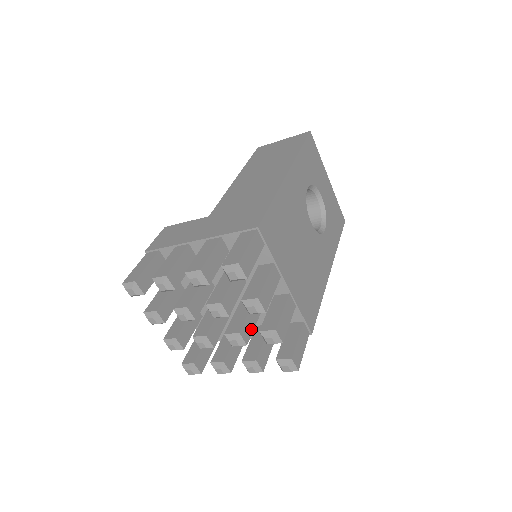
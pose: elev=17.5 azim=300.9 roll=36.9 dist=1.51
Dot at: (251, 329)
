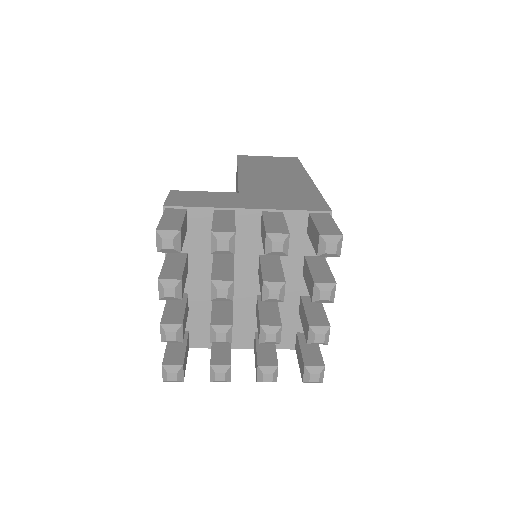
Dot at: occluded
